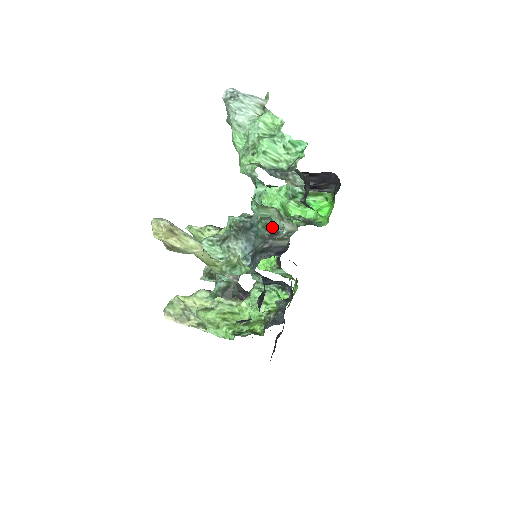
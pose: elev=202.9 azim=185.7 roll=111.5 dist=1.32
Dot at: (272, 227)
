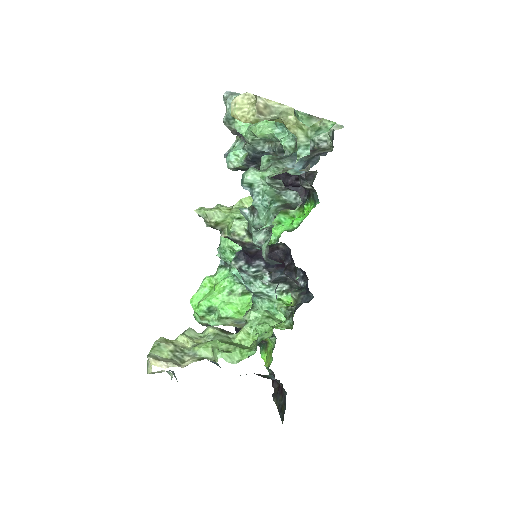
Dot at: occluded
